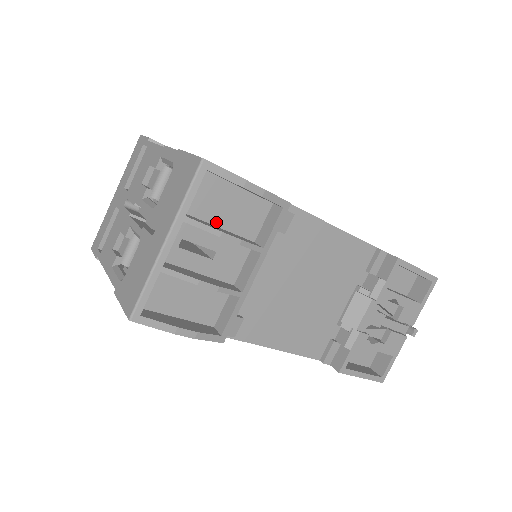
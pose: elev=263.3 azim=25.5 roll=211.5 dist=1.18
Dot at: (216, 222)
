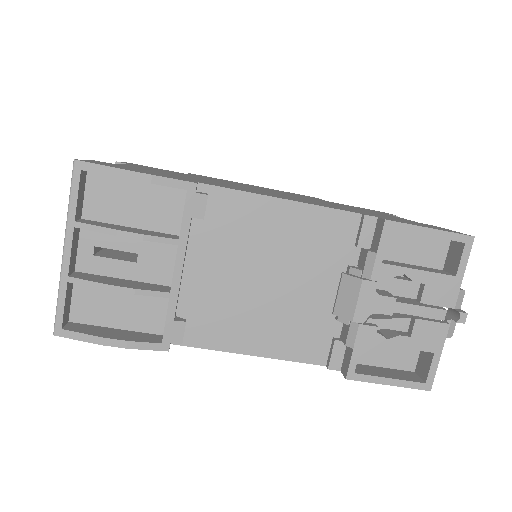
Dot at: (126, 222)
